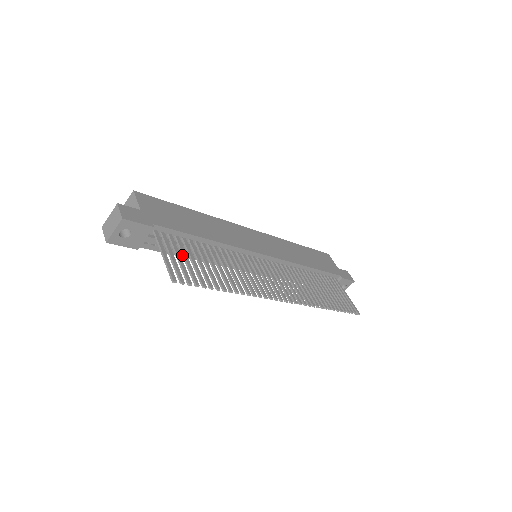
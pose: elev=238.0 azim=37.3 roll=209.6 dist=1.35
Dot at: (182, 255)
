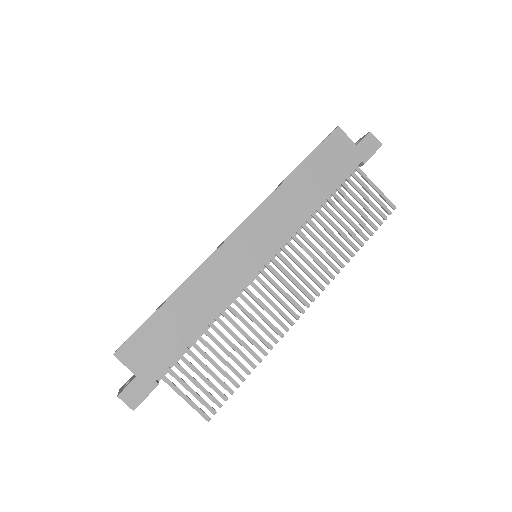
Dot at: occluded
